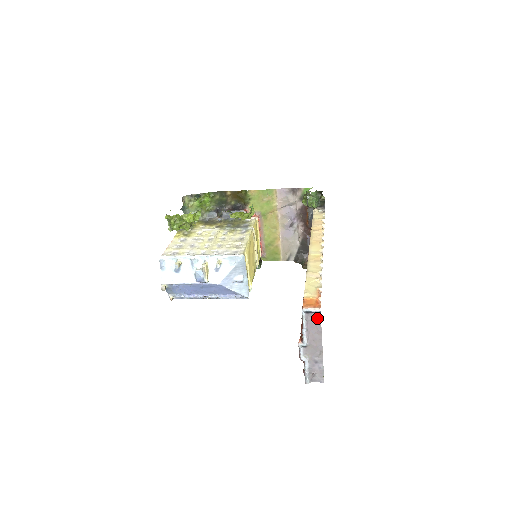
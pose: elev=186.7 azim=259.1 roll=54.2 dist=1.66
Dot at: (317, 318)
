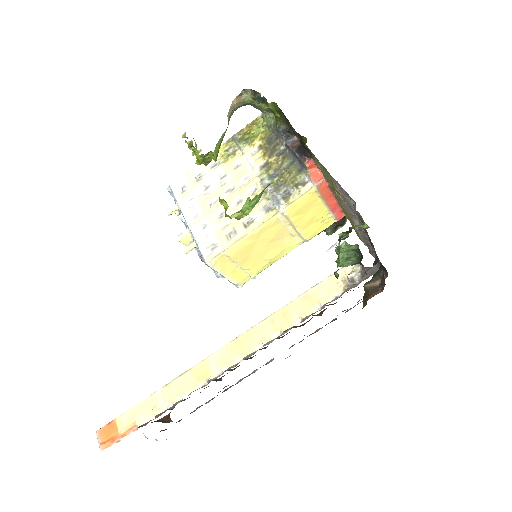
Dot at: occluded
